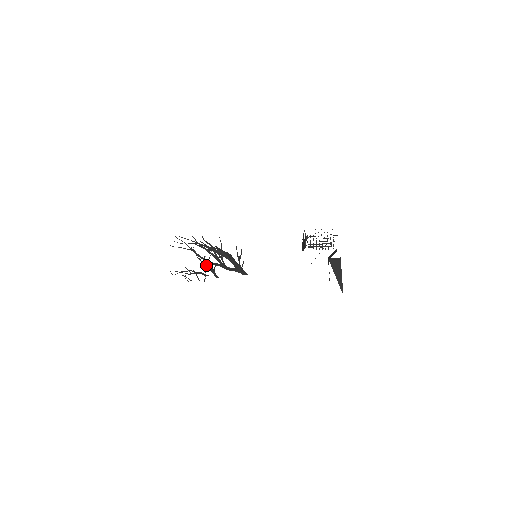
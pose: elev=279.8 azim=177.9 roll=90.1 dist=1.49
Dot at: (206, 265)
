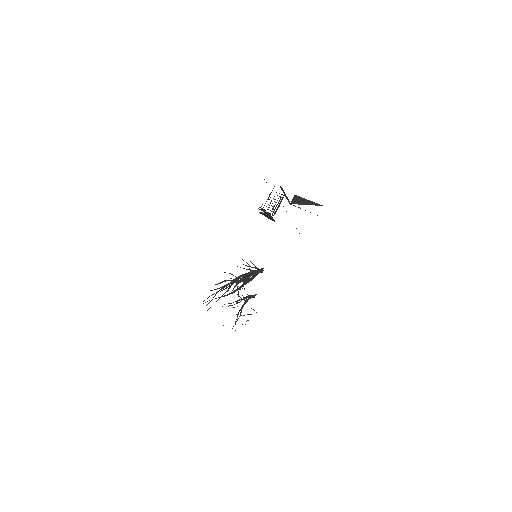
Dot at: occluded
